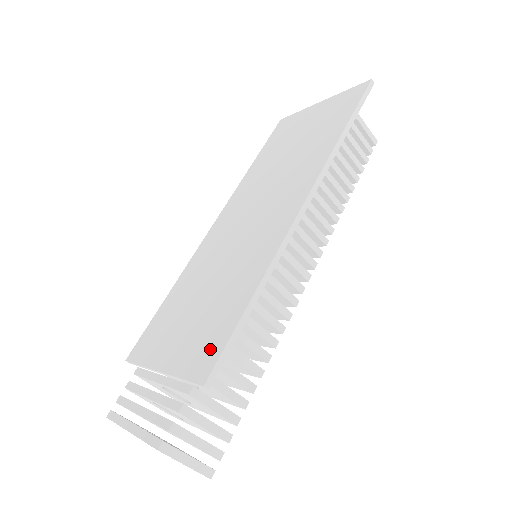
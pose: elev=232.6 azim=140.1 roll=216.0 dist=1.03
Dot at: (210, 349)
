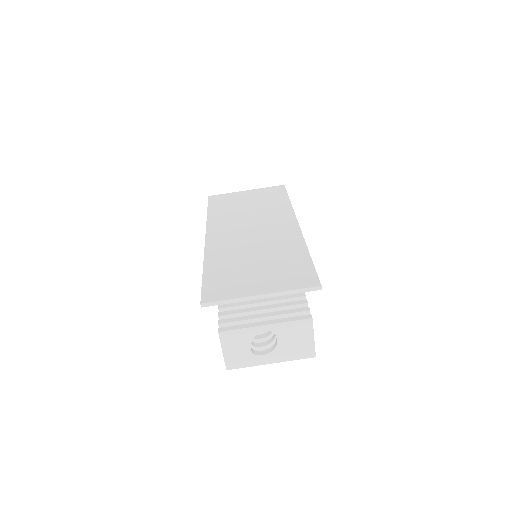
Dot at: (304, 275)
